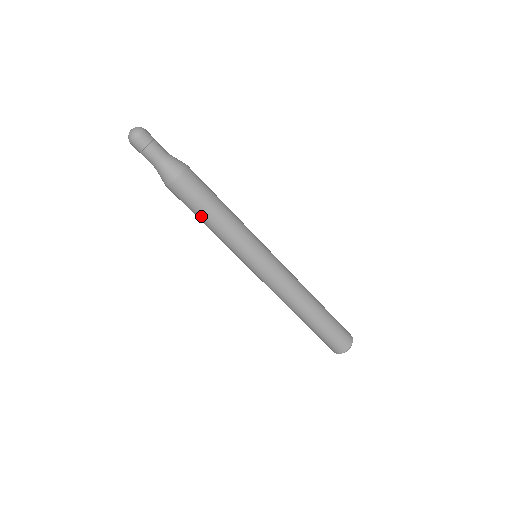
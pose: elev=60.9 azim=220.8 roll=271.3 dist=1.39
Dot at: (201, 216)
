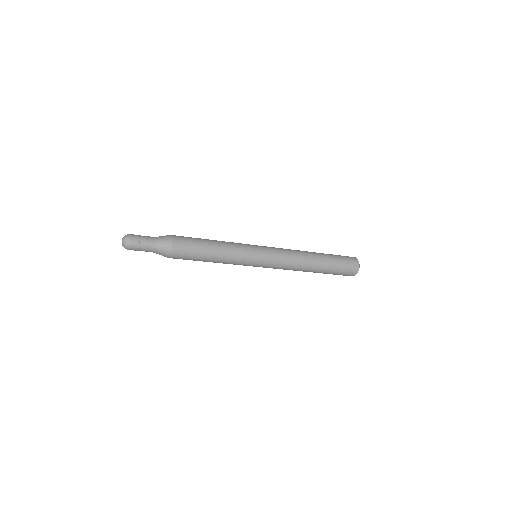
Dot at: occluded
